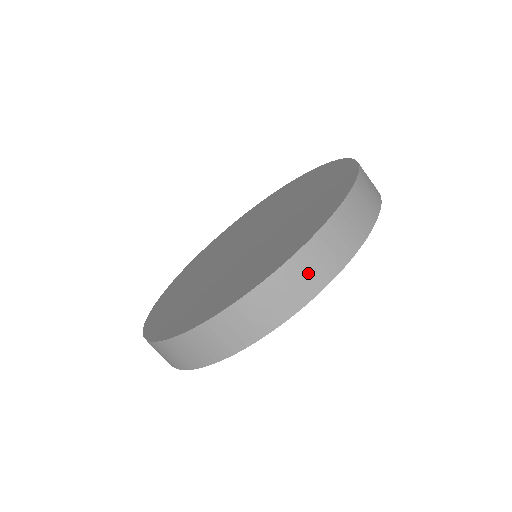
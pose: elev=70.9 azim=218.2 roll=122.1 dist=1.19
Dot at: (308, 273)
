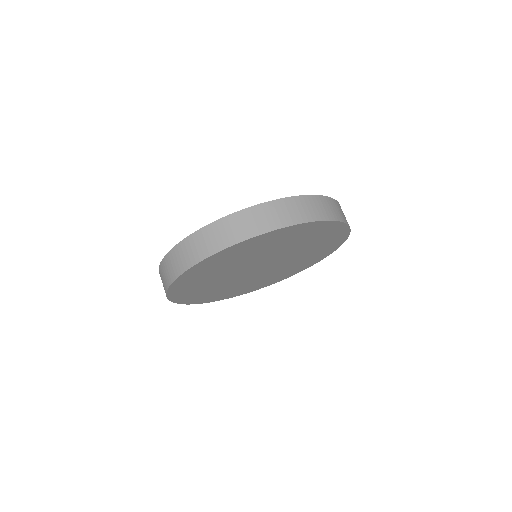
Dot at: (257, 220)
